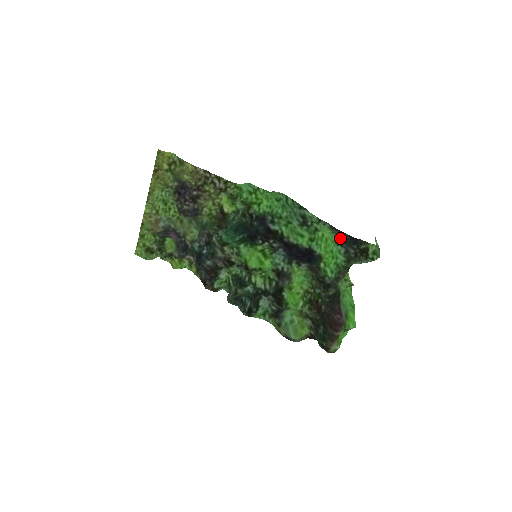
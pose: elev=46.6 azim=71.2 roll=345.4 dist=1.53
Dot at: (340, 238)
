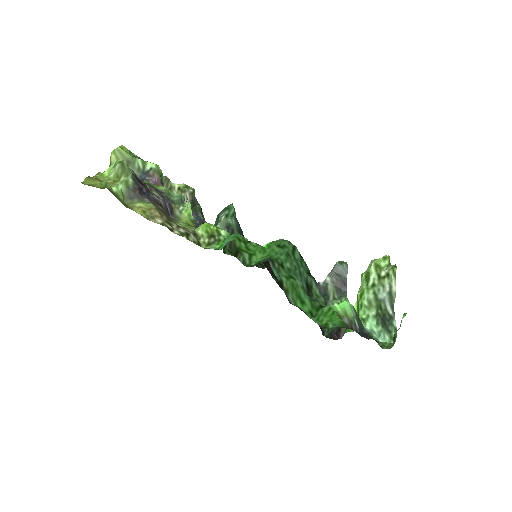
Dot at: (353, 311)
